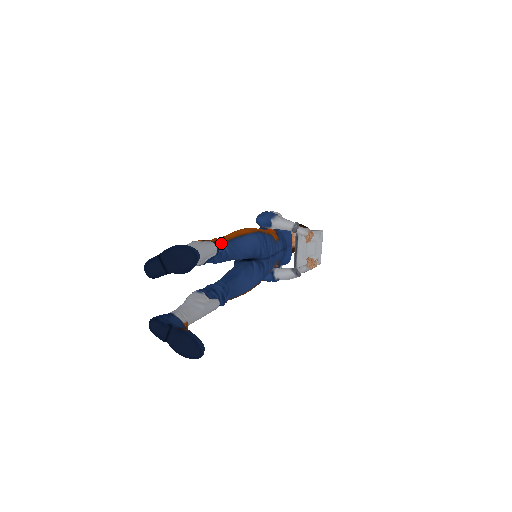
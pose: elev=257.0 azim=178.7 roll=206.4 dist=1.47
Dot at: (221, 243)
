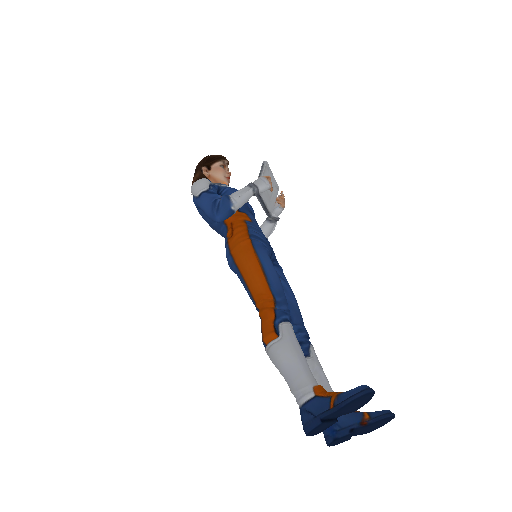
Dot at: (282, 312)
